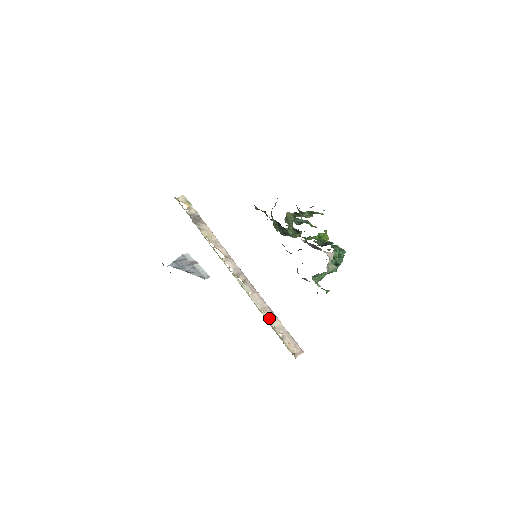
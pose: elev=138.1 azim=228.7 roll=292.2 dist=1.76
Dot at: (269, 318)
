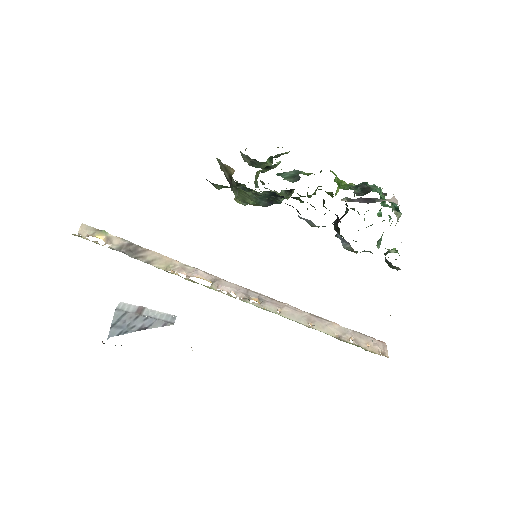
Dot at: (324, 329)
